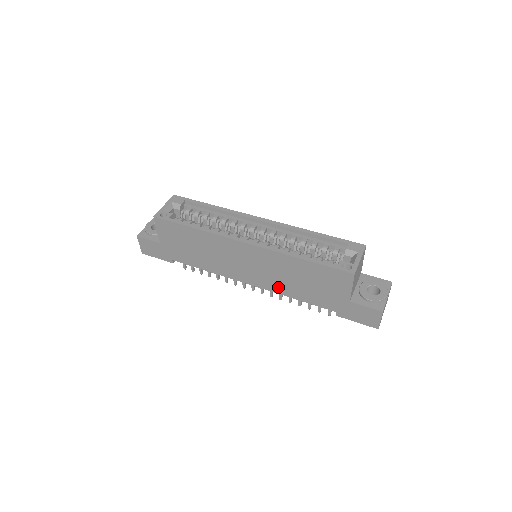
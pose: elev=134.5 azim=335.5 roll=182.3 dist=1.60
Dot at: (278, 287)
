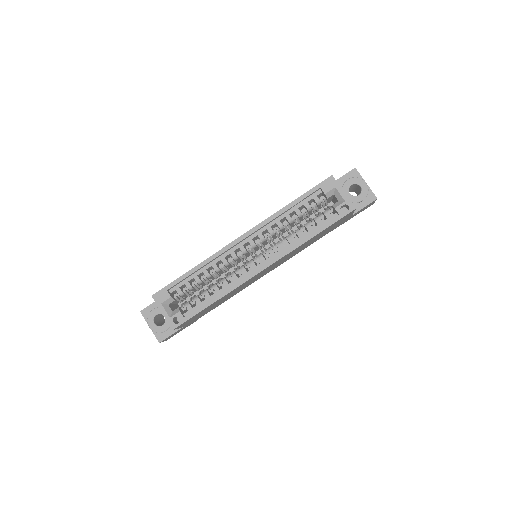
Dot at: (293, 255)
